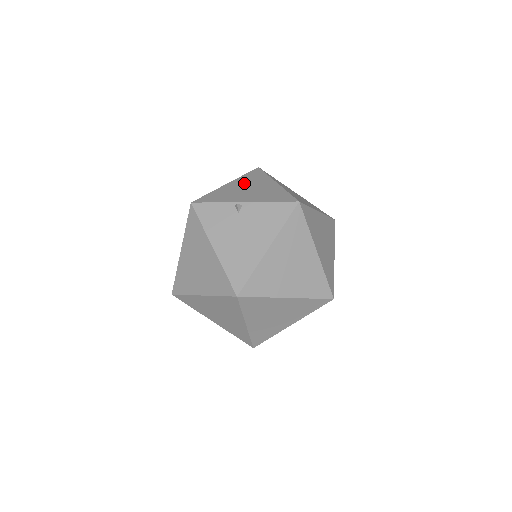
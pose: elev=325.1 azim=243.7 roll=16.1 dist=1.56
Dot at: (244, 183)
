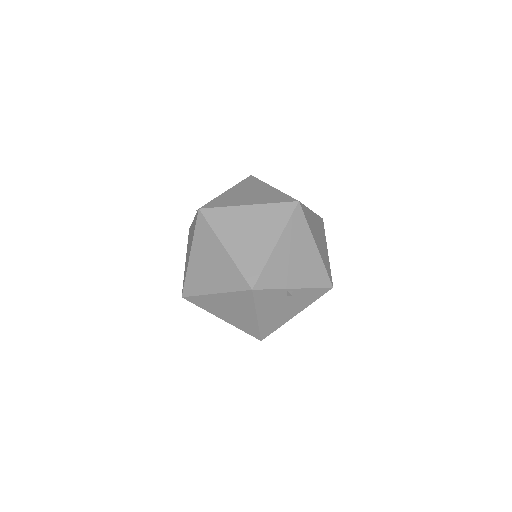
Dot at: (291, 245)
